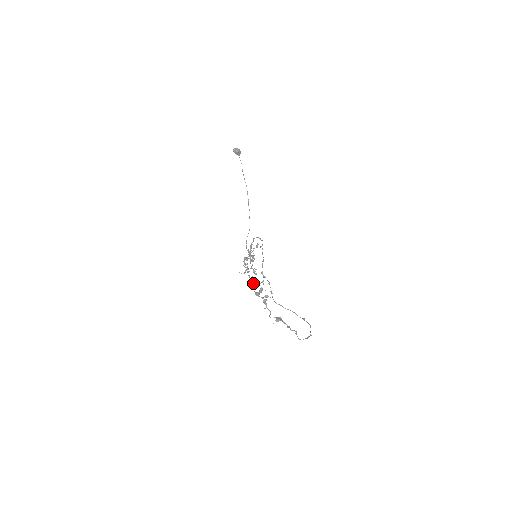
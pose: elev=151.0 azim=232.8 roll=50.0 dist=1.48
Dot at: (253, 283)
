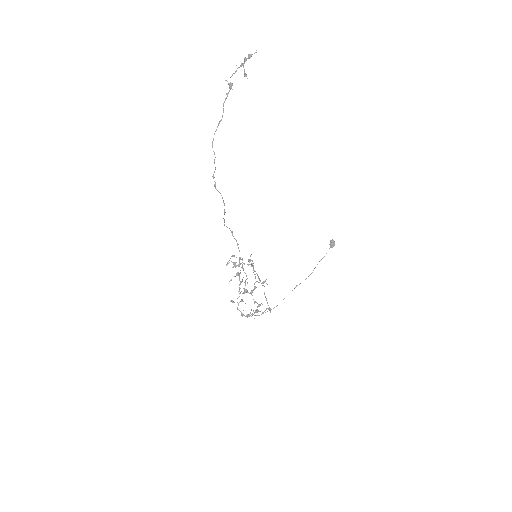
Dot at: occluded
